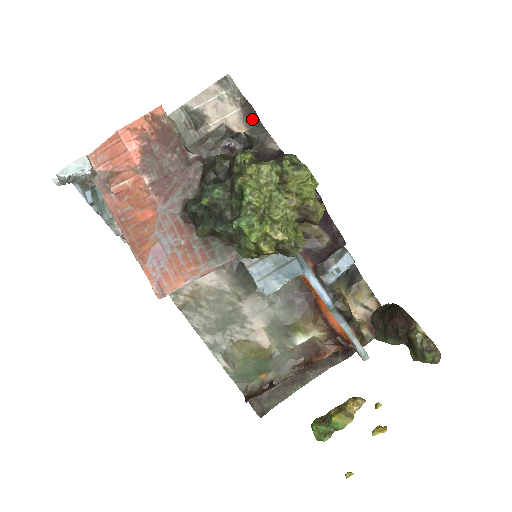
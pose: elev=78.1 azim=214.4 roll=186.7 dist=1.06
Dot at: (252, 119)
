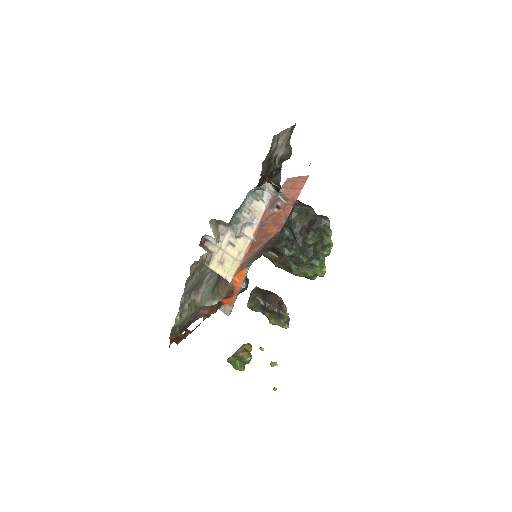
Dot at: (284, 159)
